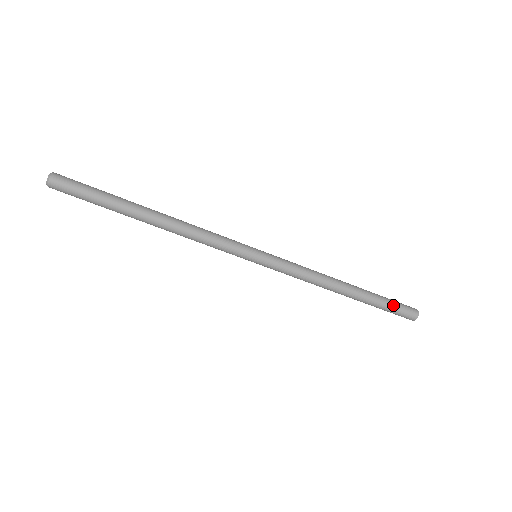
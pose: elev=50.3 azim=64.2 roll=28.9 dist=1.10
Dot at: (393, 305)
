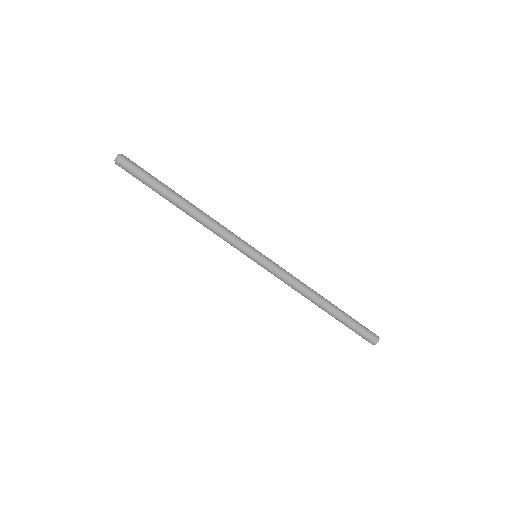
Dot at: occluded
